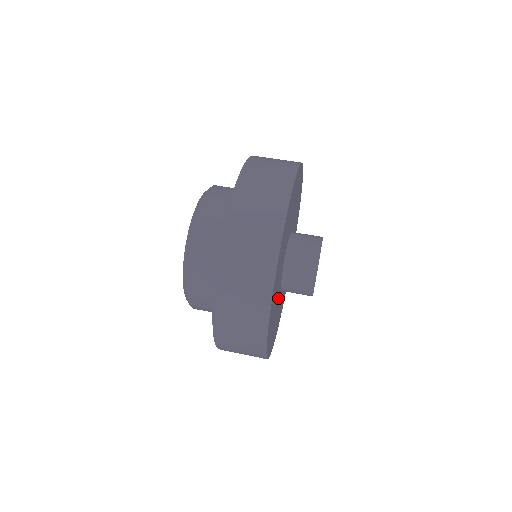
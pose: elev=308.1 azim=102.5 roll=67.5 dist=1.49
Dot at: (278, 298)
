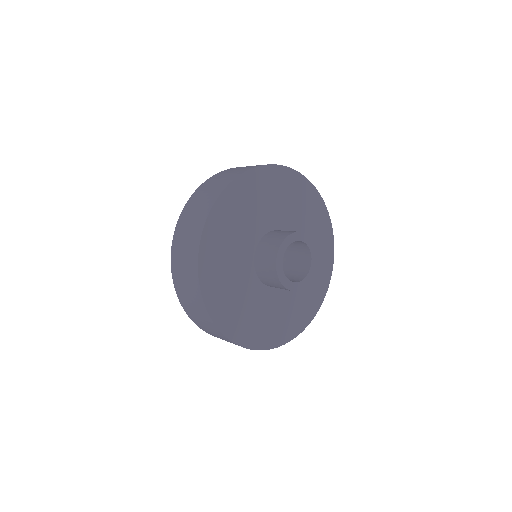
Dot at: (260, 293)
